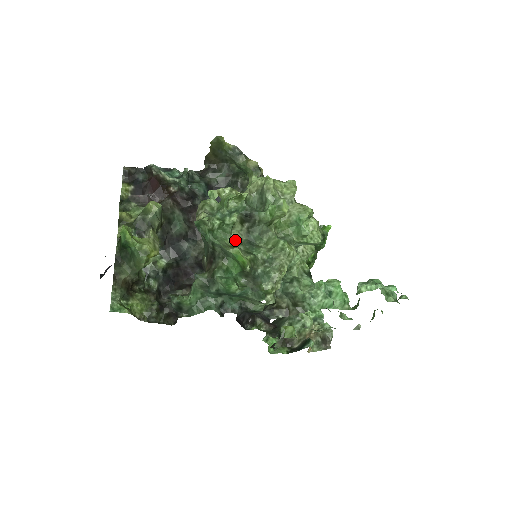
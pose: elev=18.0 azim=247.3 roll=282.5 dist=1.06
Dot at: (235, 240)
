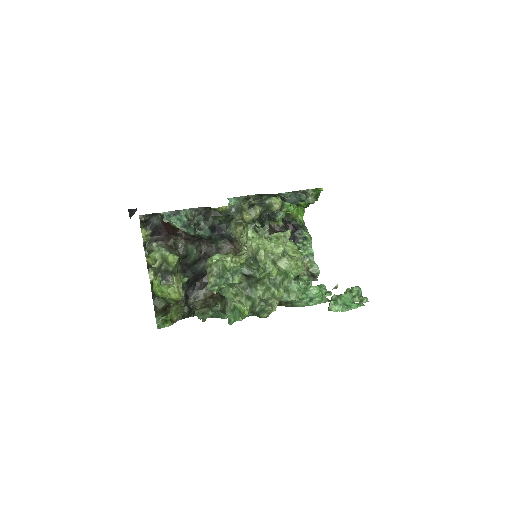
Dot at: (238, 284)
